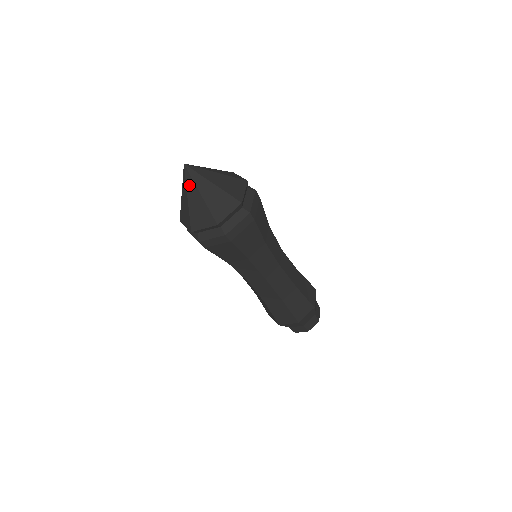
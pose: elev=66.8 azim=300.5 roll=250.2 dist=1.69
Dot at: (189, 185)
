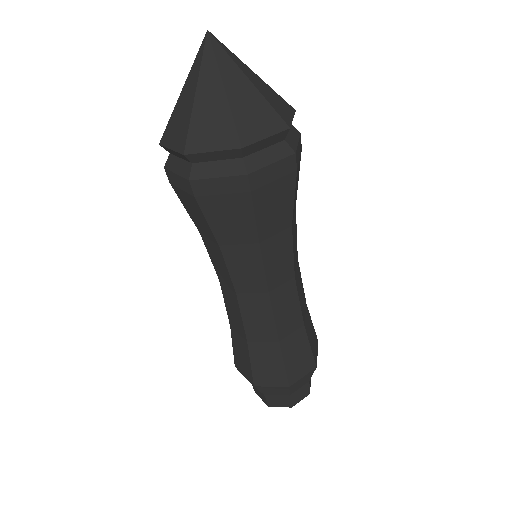
Dot at: (206, 68)
